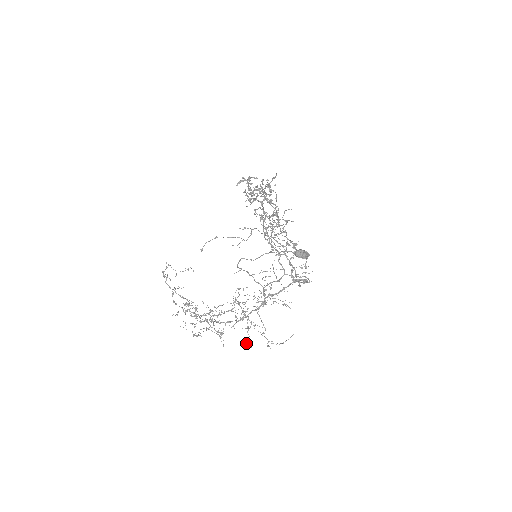
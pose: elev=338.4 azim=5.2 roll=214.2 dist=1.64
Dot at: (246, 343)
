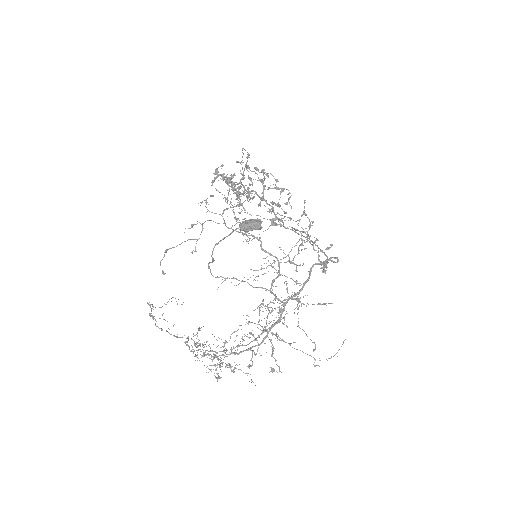
Dot at: (272, 370)
